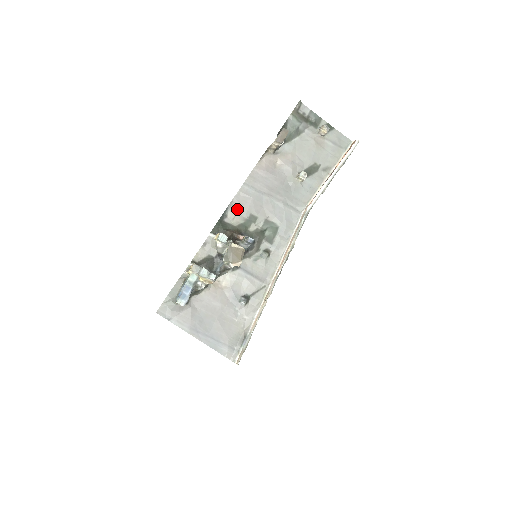
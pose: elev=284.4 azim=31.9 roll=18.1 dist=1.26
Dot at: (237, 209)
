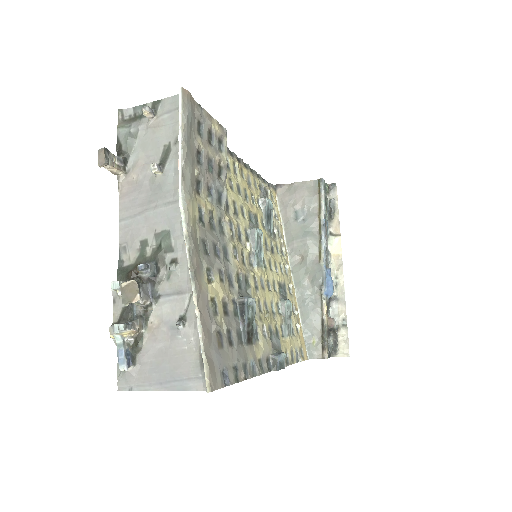
Dot at: (127, 247)
